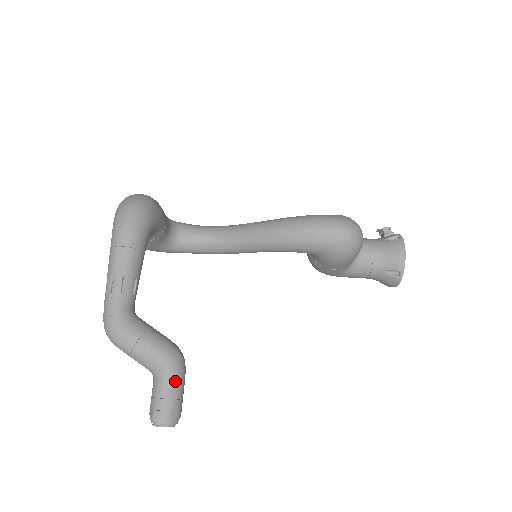
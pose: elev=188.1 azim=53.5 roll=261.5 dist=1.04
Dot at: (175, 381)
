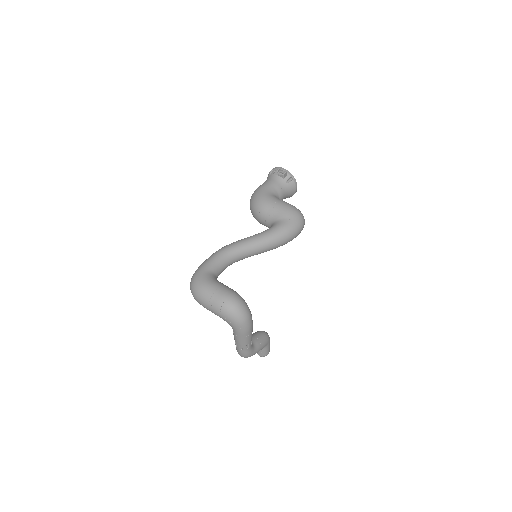
Dot at: occluded
